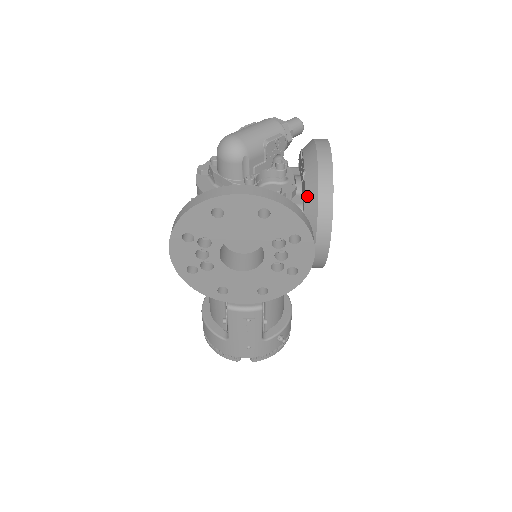
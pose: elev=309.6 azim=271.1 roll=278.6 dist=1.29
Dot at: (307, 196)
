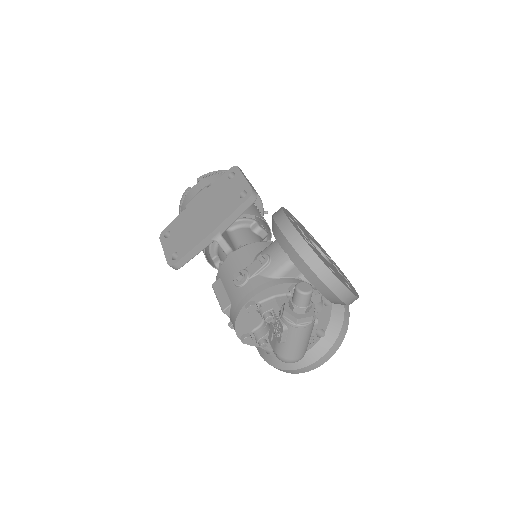
Dot at: occluded
